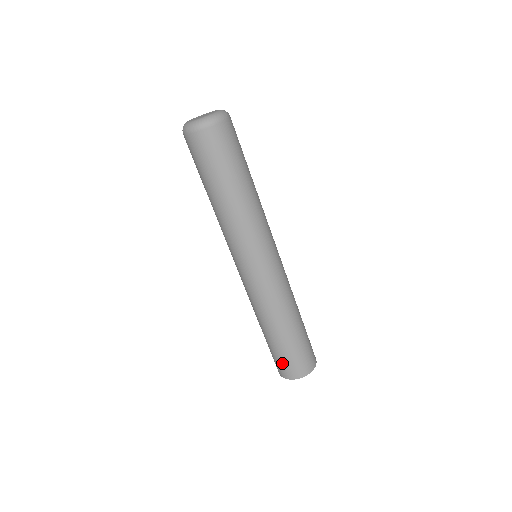
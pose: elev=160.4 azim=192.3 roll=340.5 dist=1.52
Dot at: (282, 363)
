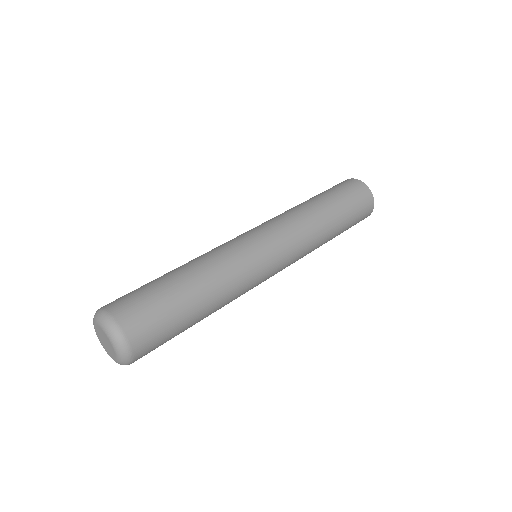
Dot at: occluded
